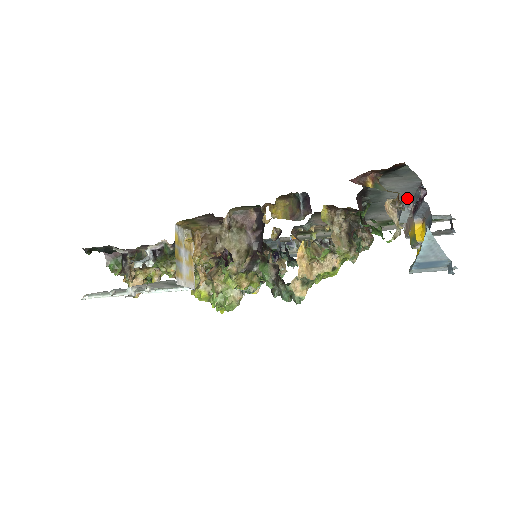
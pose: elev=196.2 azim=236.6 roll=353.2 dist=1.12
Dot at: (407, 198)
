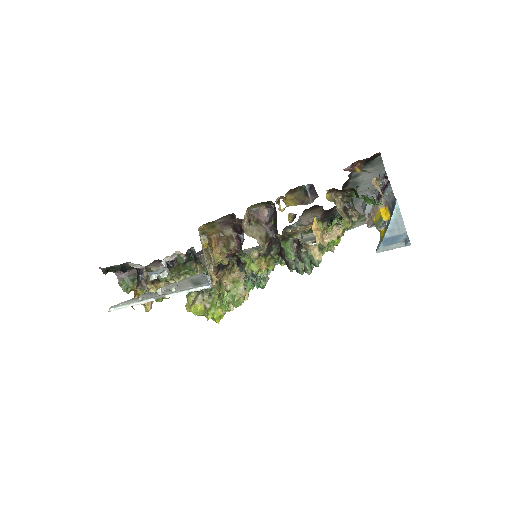
Dot at: (371, 190)
